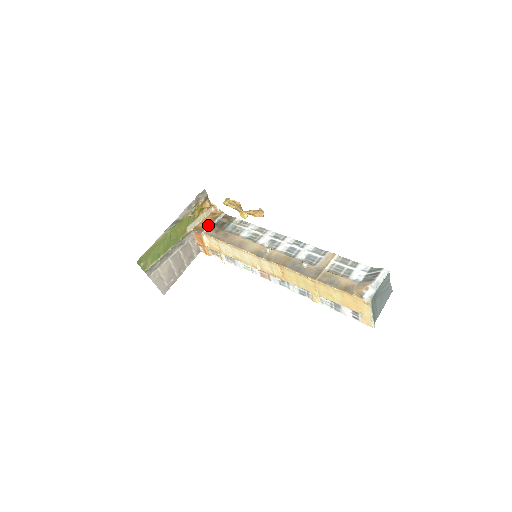
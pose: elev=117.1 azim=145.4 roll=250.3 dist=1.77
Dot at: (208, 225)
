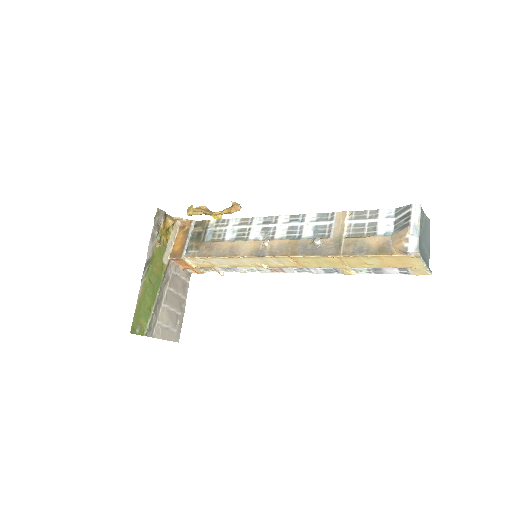
Dot at: (184, 245)
